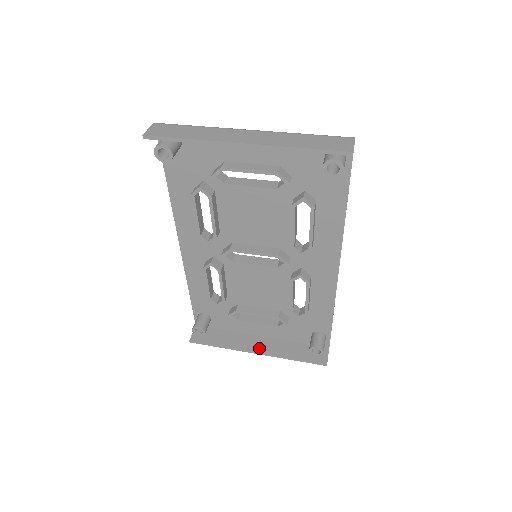
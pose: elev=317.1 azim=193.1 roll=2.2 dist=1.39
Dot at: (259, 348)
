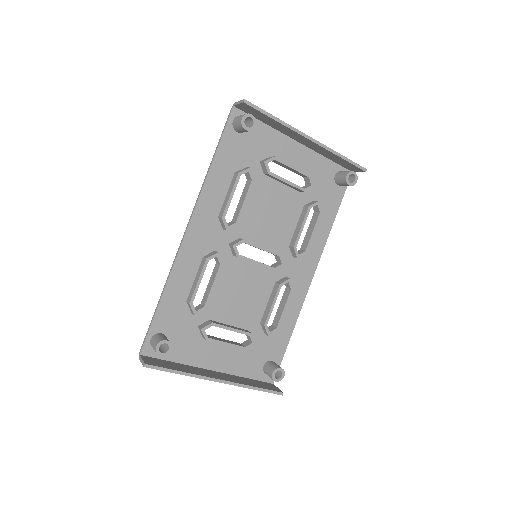
Dot at: (220, 377)
